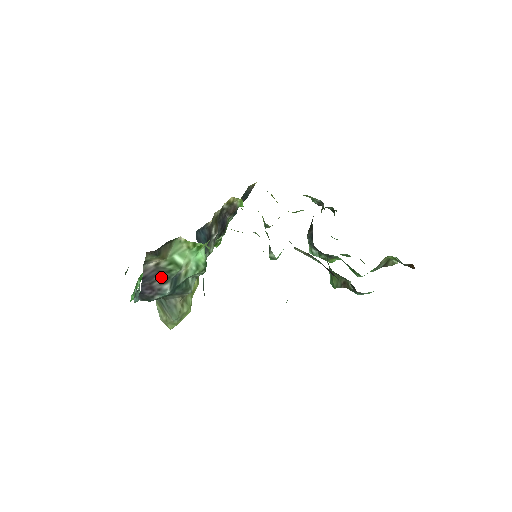
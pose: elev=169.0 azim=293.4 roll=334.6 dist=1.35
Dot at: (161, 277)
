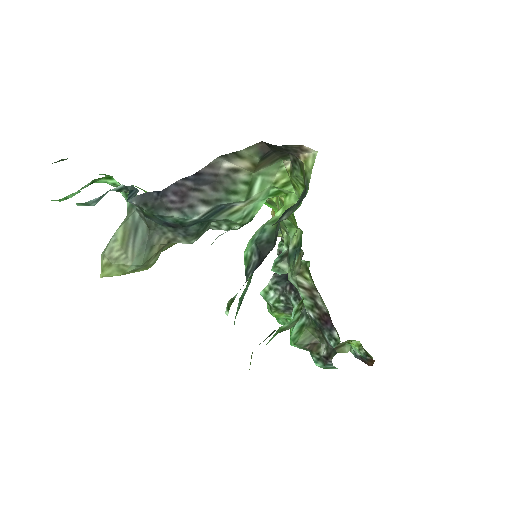
Dot at: (211, 191)
